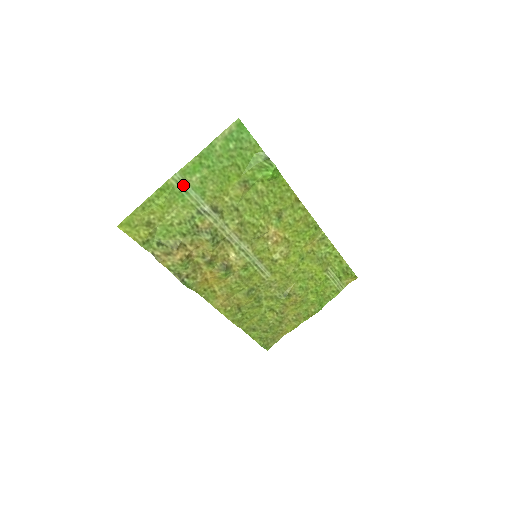
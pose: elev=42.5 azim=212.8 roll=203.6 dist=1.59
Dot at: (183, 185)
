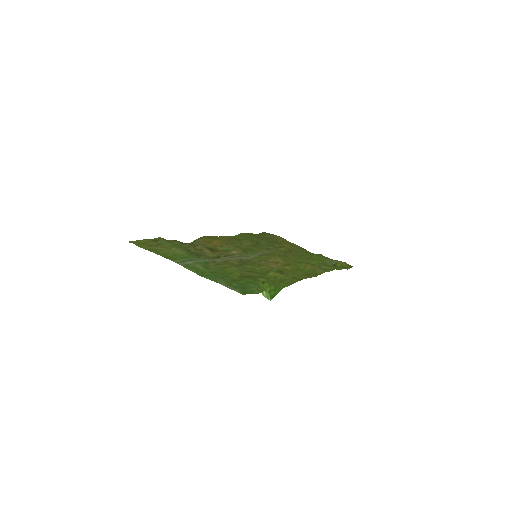
Dot at: (187, 261)
